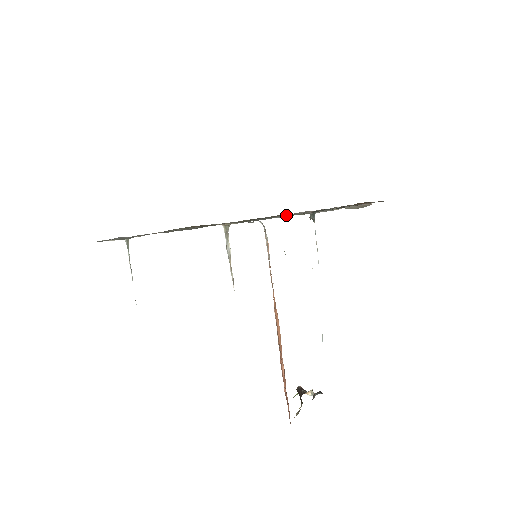
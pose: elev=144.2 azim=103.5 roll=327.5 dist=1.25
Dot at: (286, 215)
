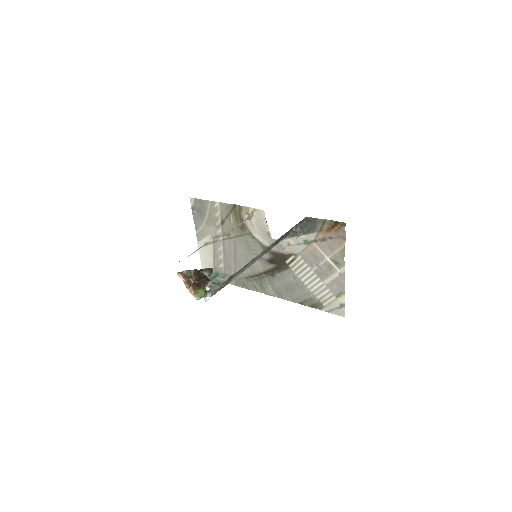
Dot at: (288, 239)
